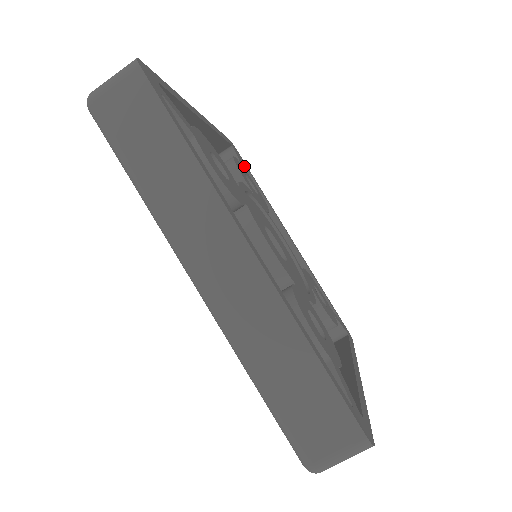
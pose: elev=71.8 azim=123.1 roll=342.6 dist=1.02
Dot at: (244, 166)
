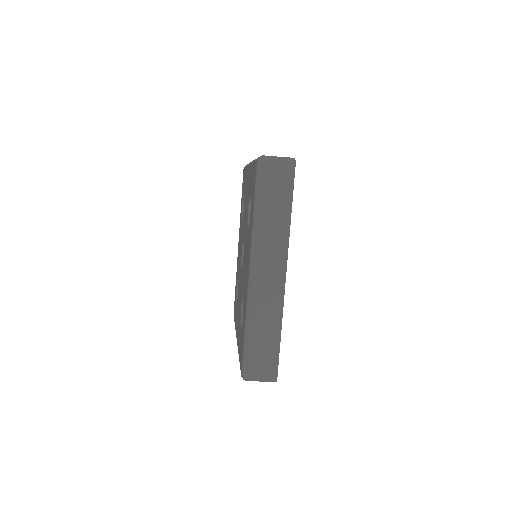
Dot at: occluded
